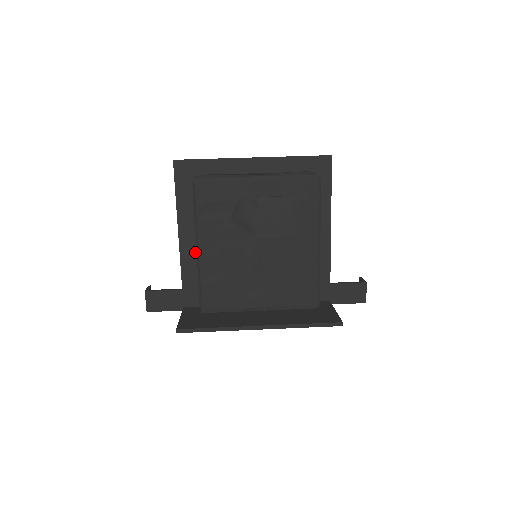
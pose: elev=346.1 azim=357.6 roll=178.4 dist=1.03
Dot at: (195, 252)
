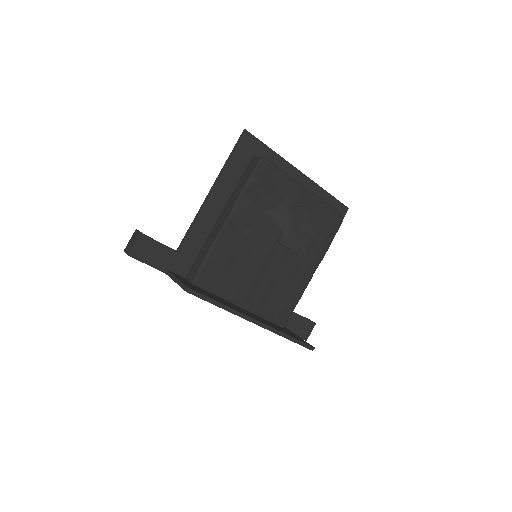
Dot at: (211, 222)
